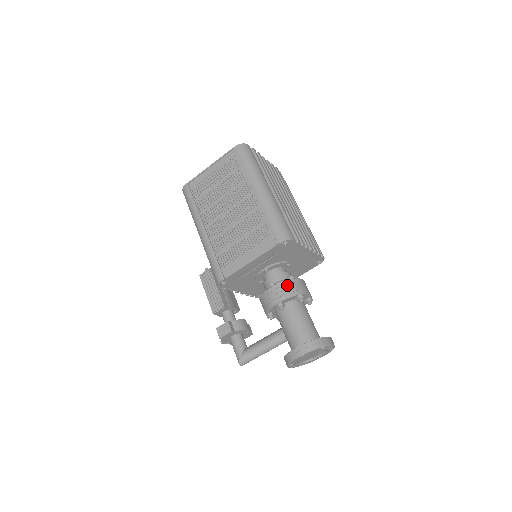
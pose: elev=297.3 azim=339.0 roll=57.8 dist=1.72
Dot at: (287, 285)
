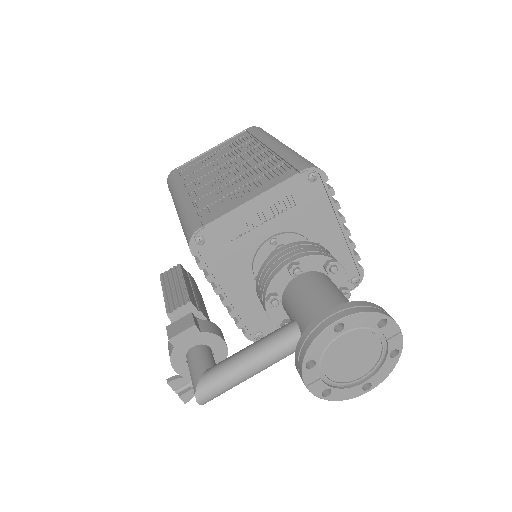
Dot at: (309, 245)
